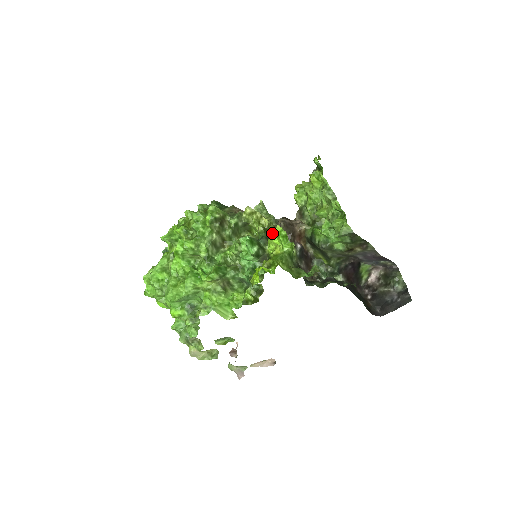
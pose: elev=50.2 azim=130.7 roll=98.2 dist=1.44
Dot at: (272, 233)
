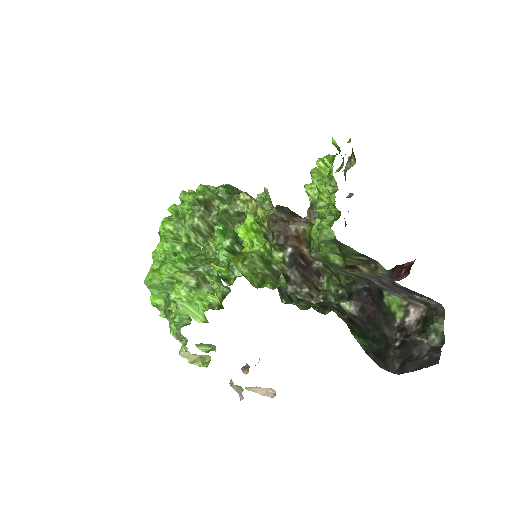
Dot at: (242, 225)
